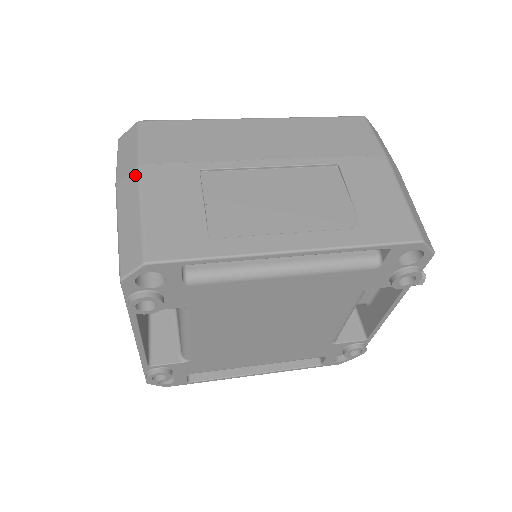
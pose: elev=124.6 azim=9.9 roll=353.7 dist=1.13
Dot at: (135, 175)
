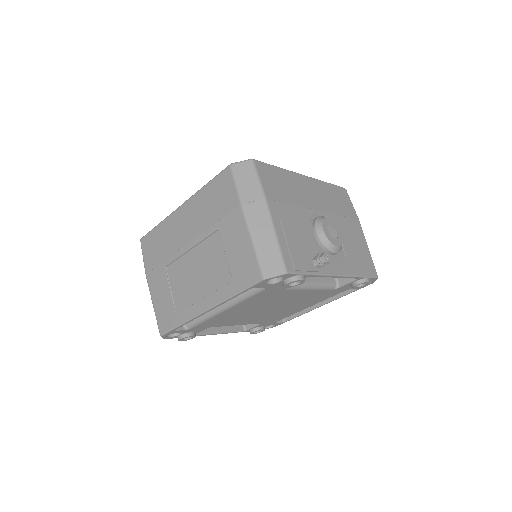
Dot at: (147, 281)
